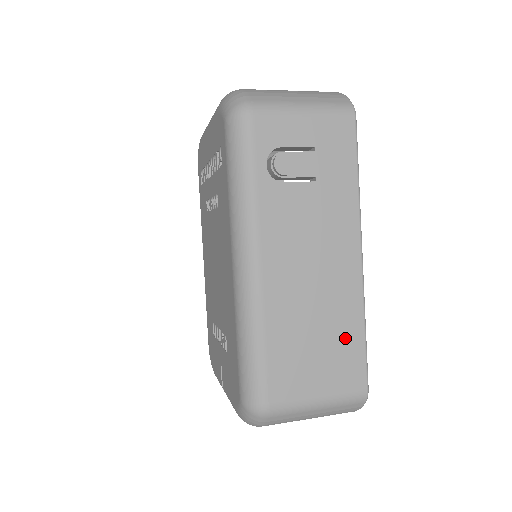
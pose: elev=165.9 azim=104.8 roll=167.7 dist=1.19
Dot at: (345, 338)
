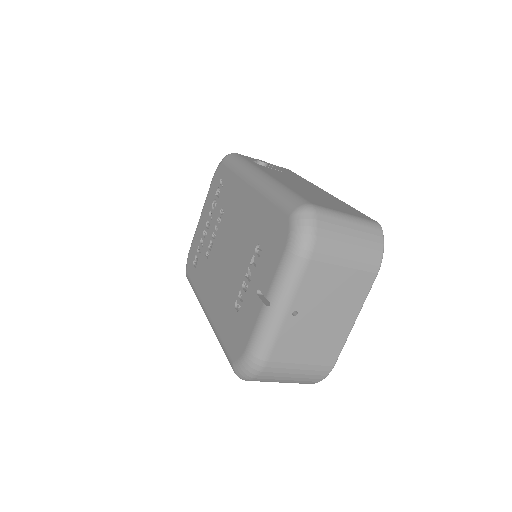
Dot at: (342, 205)
